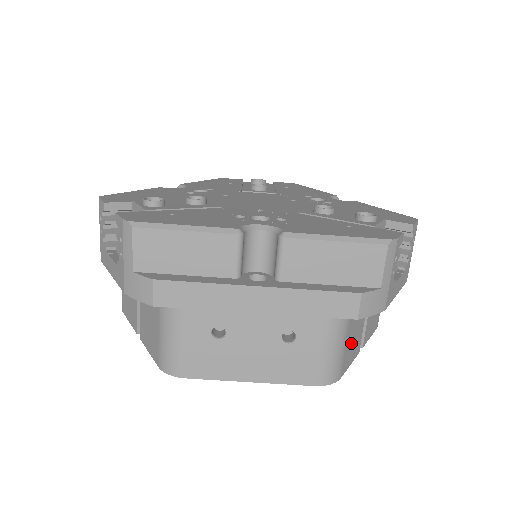
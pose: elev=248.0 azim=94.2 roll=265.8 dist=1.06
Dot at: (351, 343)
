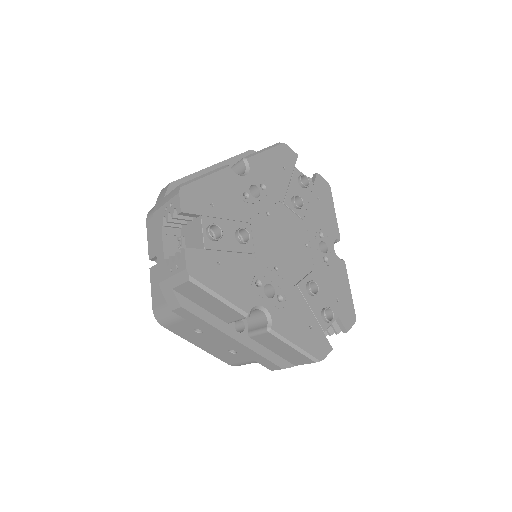
Dot at: occluded
